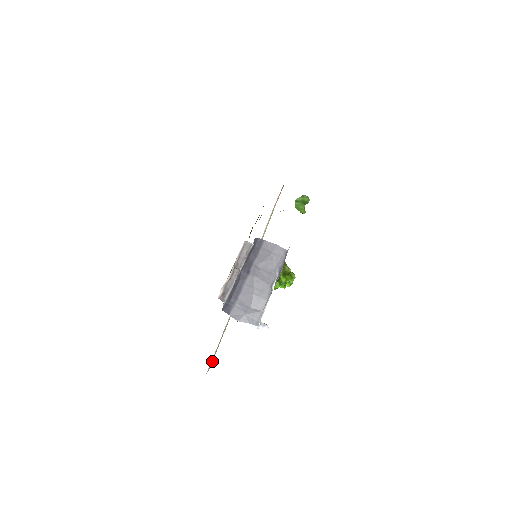
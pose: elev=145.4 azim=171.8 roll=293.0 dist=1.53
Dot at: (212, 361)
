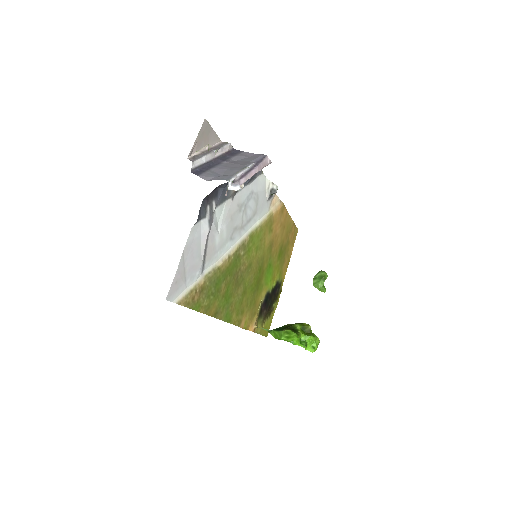
Dot at: (186, 300)
